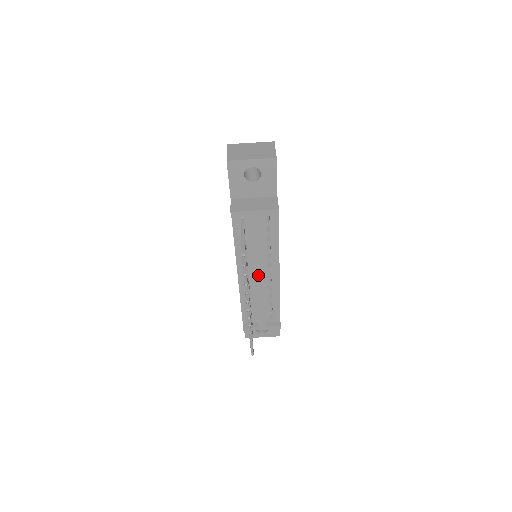
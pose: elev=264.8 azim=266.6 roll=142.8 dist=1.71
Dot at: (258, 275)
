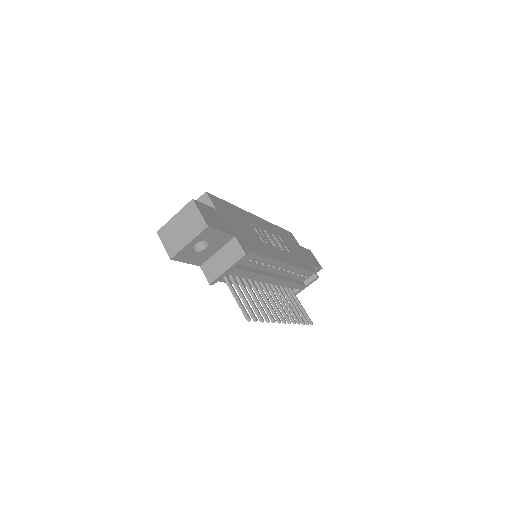
Dot at: (270, 280)
